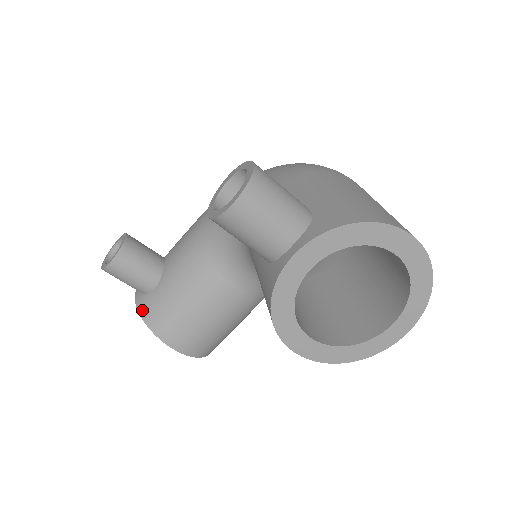
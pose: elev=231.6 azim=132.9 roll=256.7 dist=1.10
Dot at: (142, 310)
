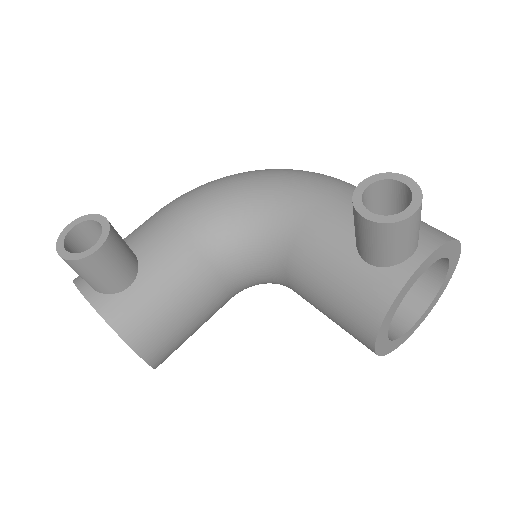
Dot at: (109, 315)
